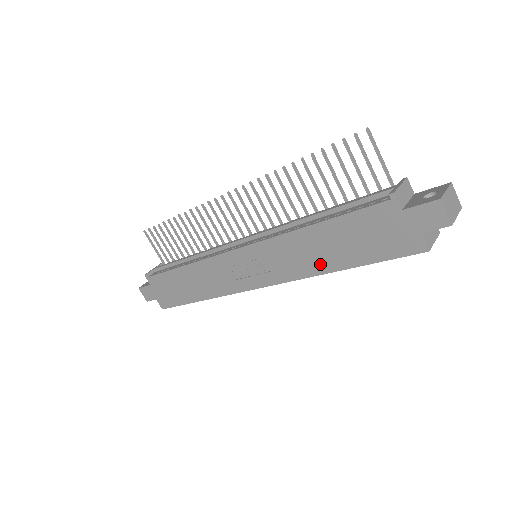
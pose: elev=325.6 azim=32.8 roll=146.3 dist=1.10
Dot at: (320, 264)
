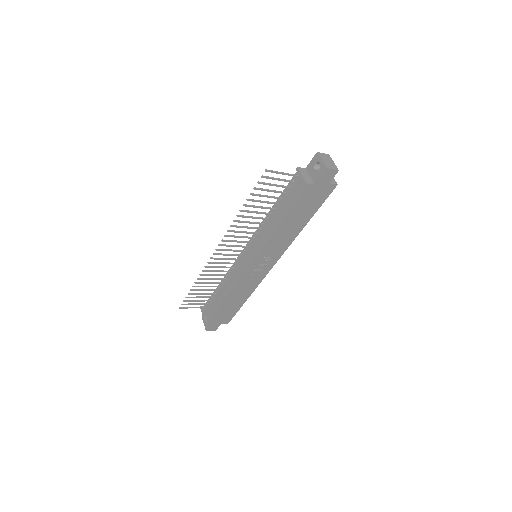
Dot at: (295, 231)
